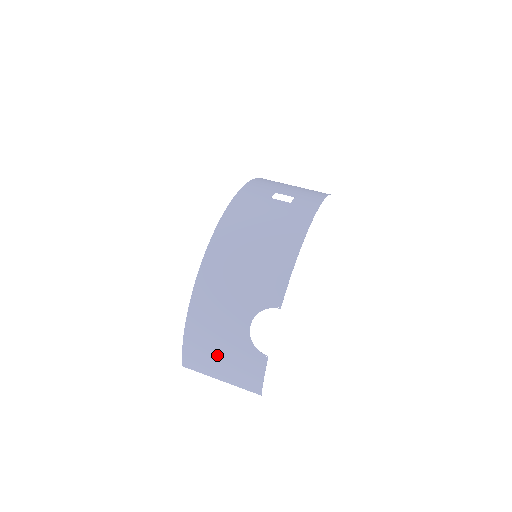
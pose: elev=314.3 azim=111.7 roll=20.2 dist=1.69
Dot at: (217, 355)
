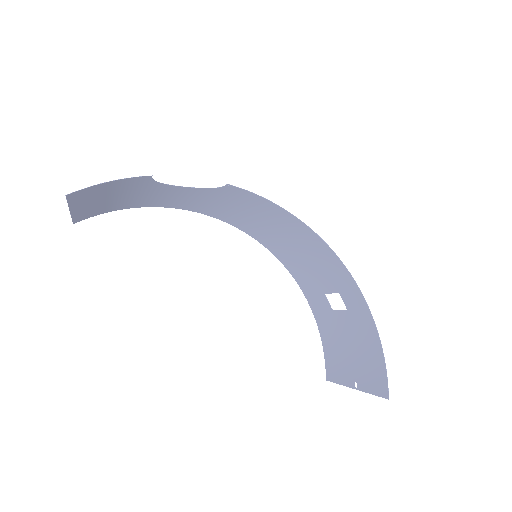
Dot at: (118, 199)
